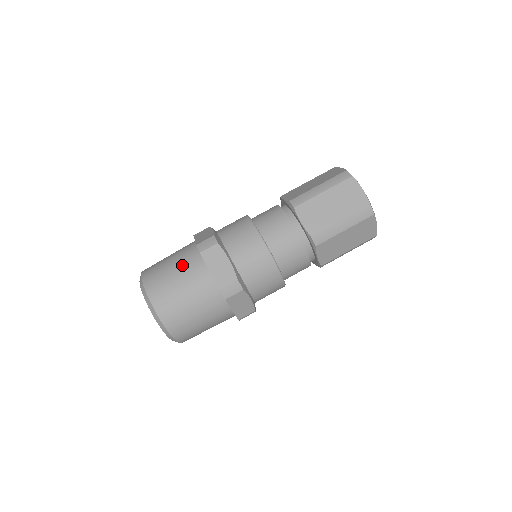
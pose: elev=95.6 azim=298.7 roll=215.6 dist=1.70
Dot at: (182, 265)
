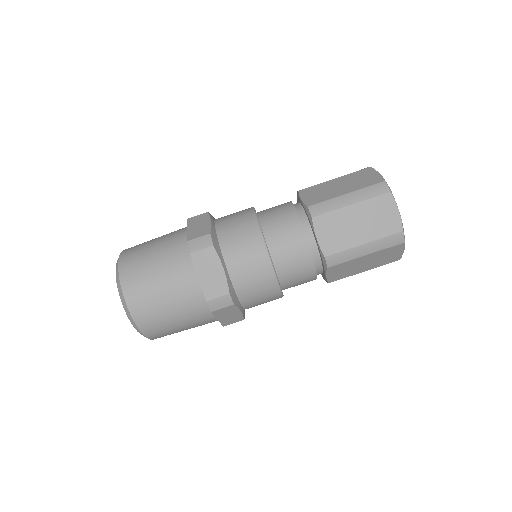
Dot at: (167, 262)
